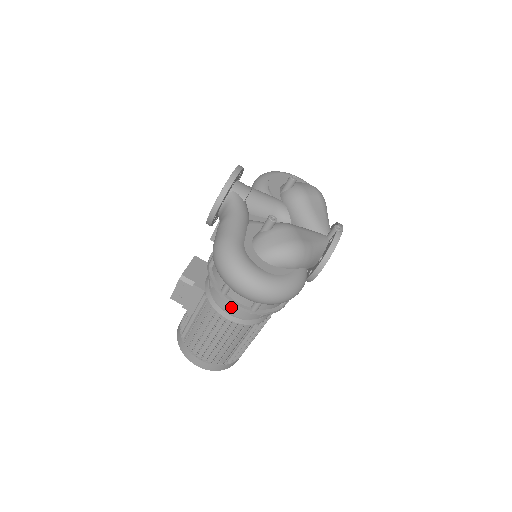
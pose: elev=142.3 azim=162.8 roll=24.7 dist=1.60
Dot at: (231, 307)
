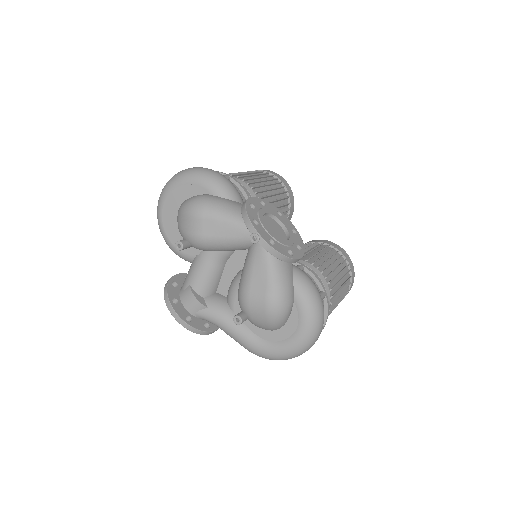
Dot at: occluded
